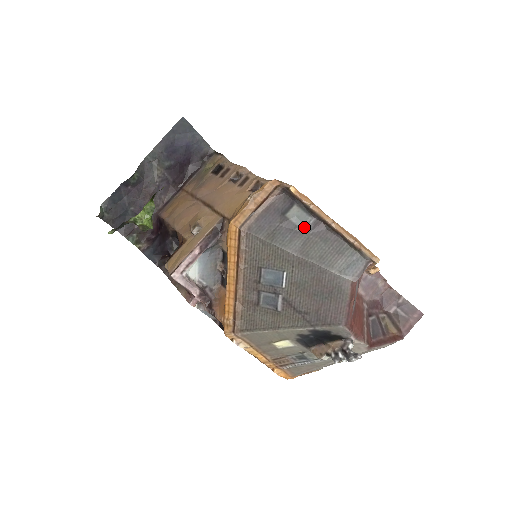
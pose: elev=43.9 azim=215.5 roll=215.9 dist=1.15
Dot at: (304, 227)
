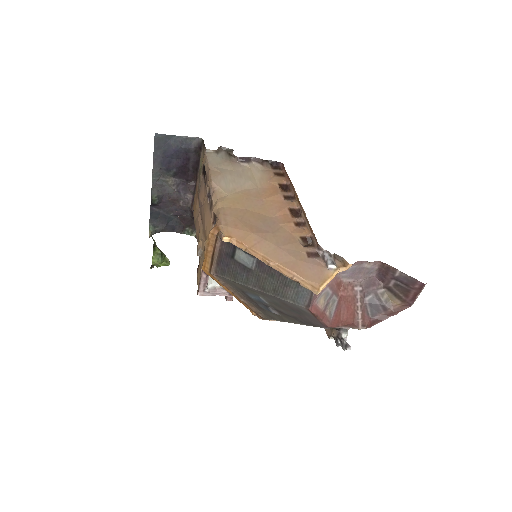
Dot at: (251, 267)
